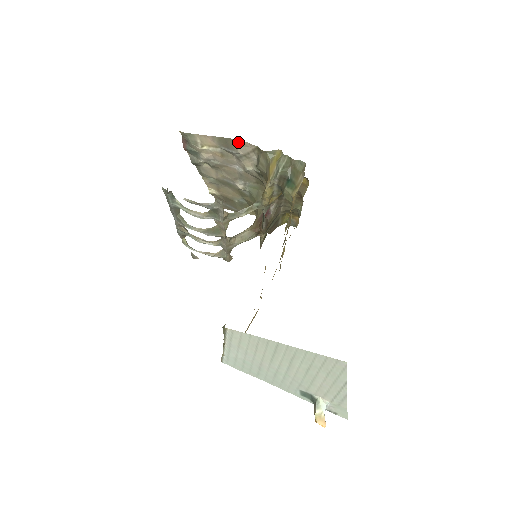
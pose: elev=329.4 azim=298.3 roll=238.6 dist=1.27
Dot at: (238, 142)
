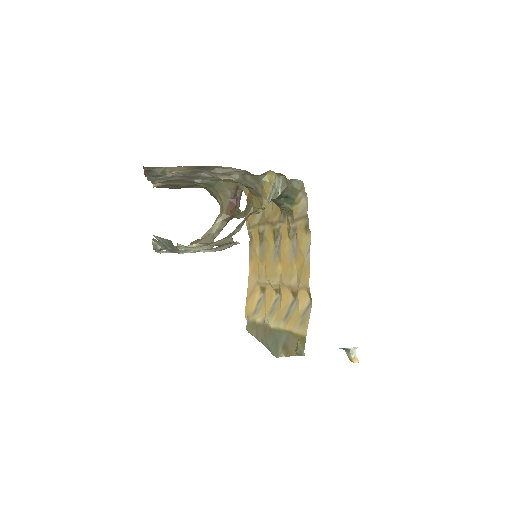
Dot at: (220, 167)
